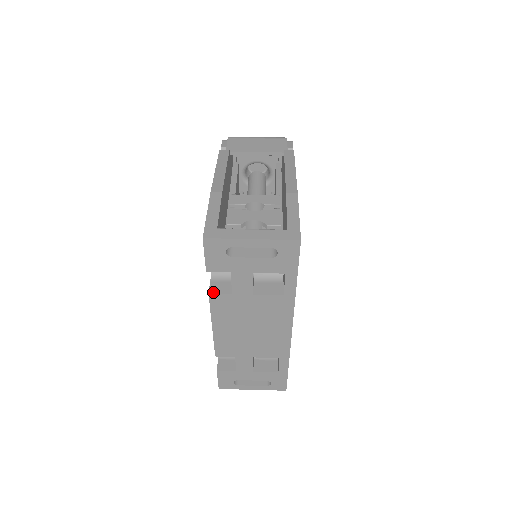
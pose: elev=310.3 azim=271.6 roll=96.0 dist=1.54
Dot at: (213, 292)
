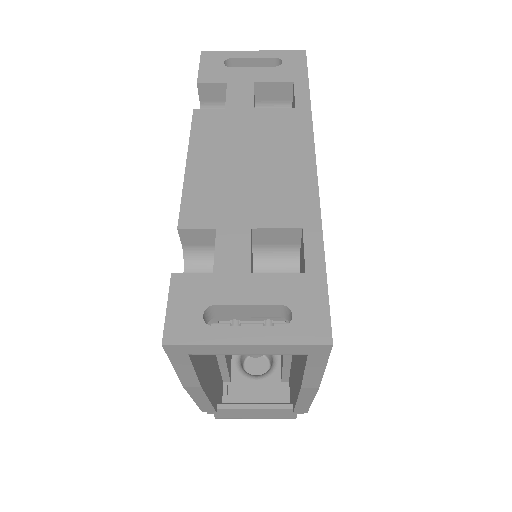
Dot at: (200, 111)
